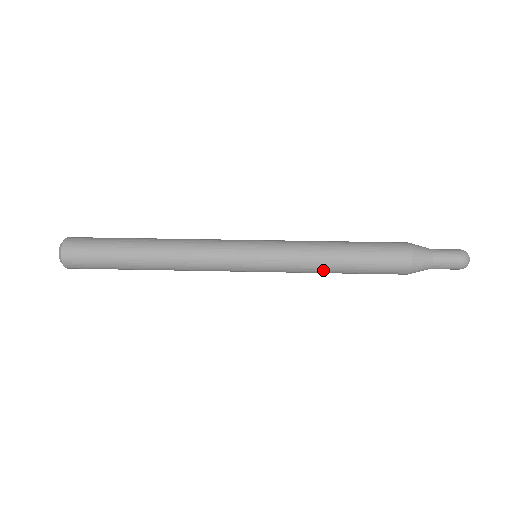
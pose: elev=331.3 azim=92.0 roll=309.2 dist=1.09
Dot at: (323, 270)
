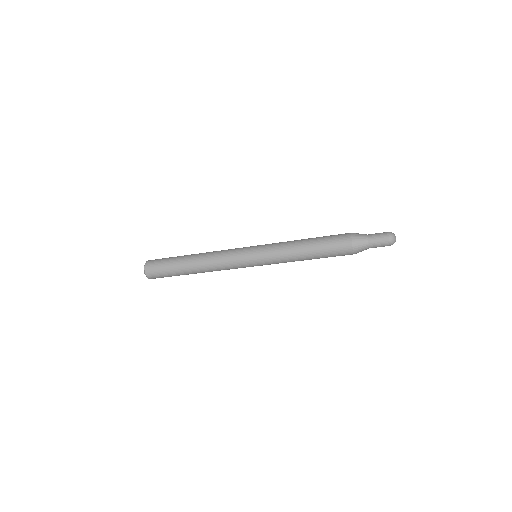
Dot at: (295, 254)
